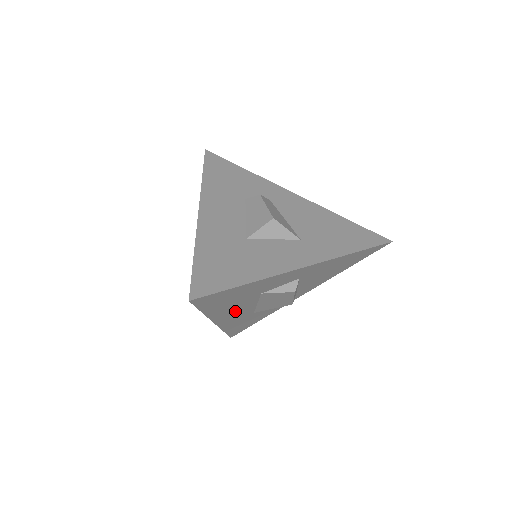
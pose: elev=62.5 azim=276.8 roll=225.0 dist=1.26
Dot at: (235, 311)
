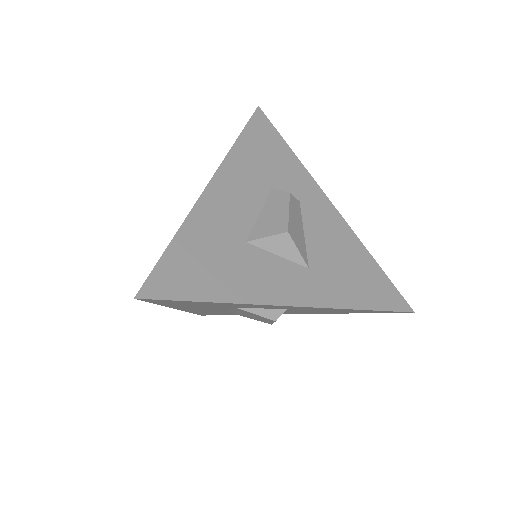
Dot at: occluded
